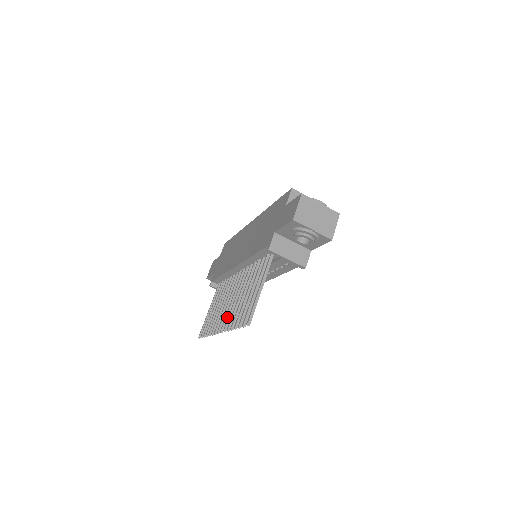
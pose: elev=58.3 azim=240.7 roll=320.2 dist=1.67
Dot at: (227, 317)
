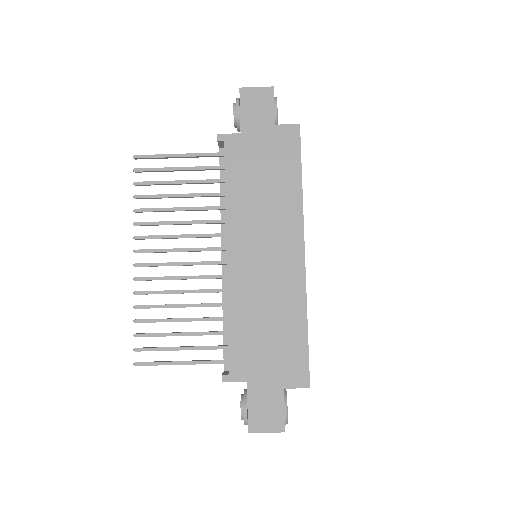
Dot at: (156, 266)
